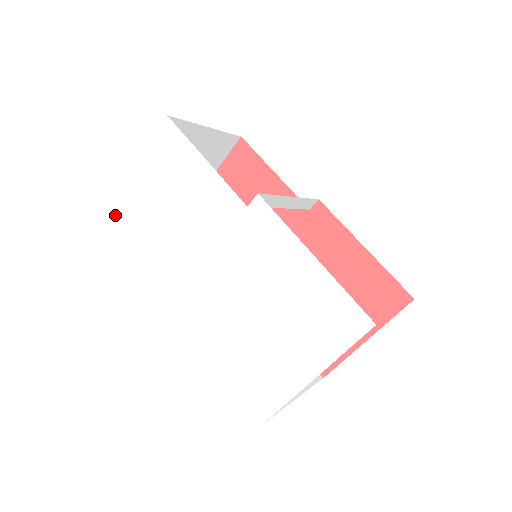
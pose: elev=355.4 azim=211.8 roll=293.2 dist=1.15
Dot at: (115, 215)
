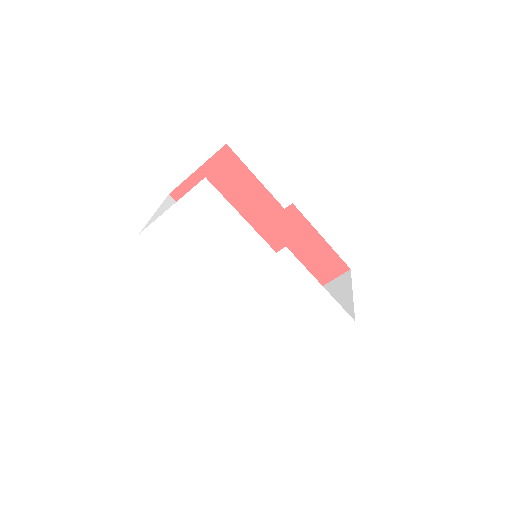
Dot at: (146, 240)
